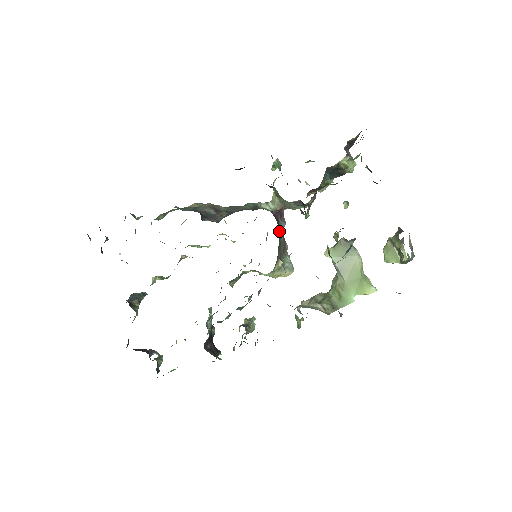
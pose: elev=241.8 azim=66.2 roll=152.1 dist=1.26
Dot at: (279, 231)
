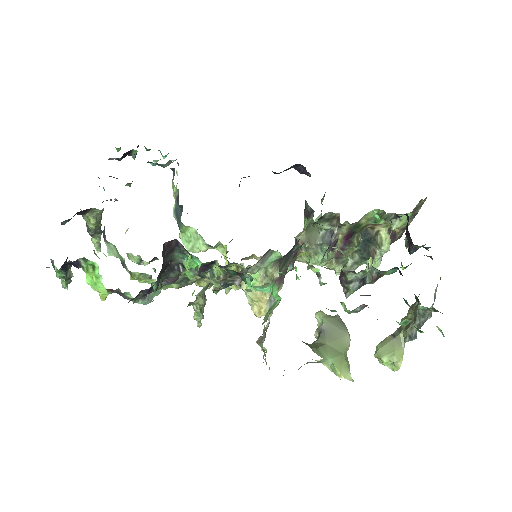
Dot at: occluded
